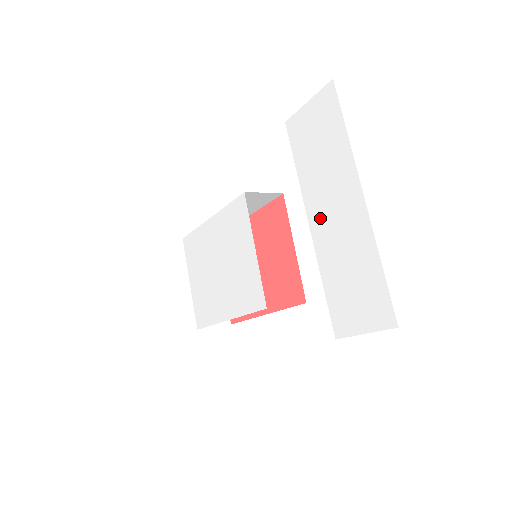
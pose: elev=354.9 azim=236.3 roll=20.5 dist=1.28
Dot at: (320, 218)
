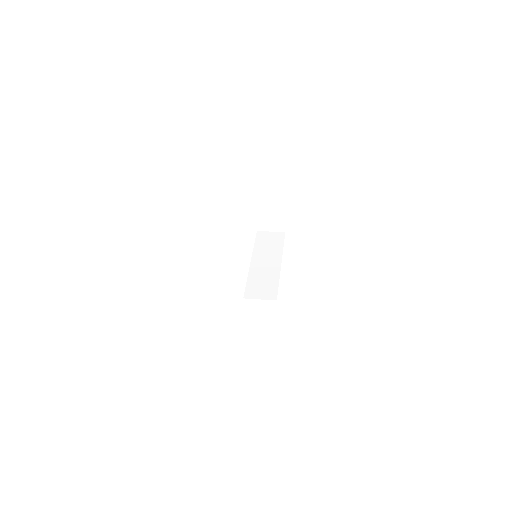
Dot at: occluded
